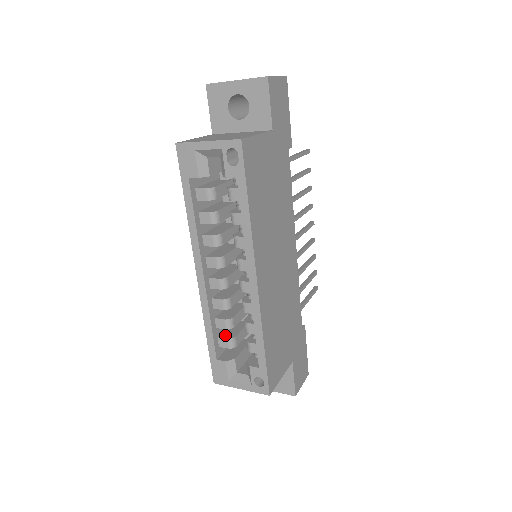
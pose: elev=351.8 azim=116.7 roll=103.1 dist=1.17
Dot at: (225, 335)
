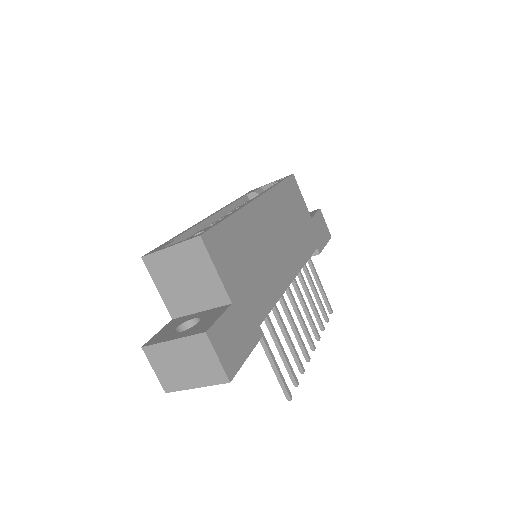
Dot at: occluded
